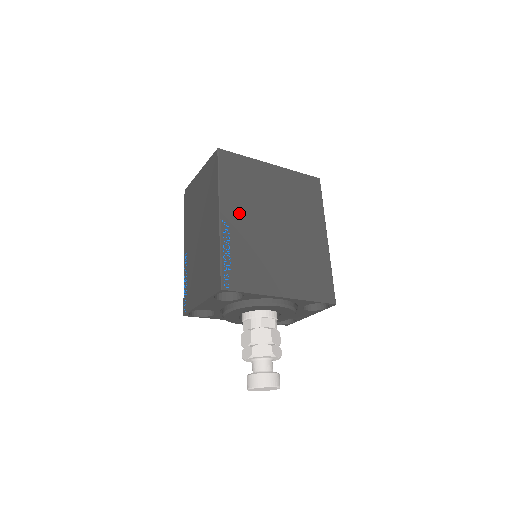
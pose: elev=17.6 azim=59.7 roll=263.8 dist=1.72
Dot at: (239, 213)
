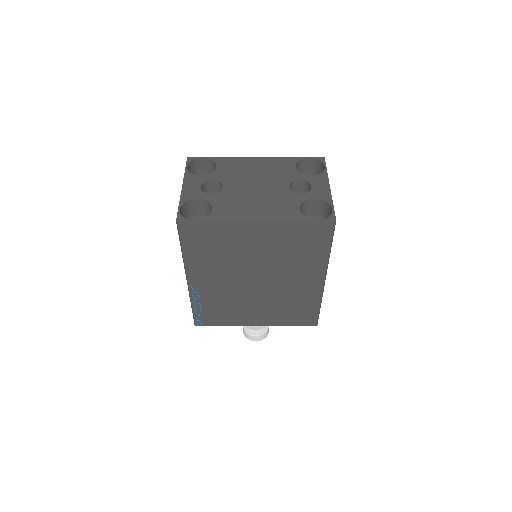
Dot at: (209, 277)
